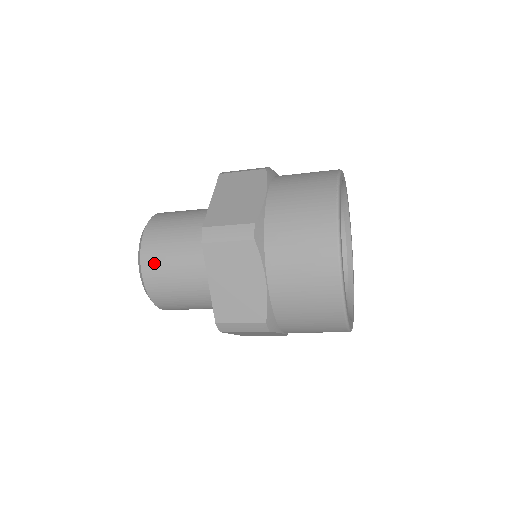
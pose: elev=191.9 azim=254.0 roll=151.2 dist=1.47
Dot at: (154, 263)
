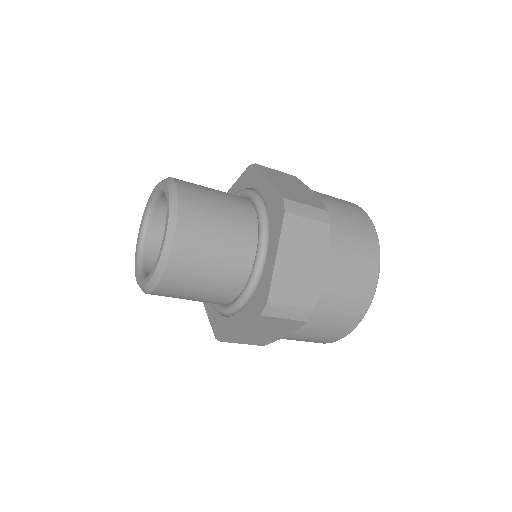
Dot at: (194, 223)
